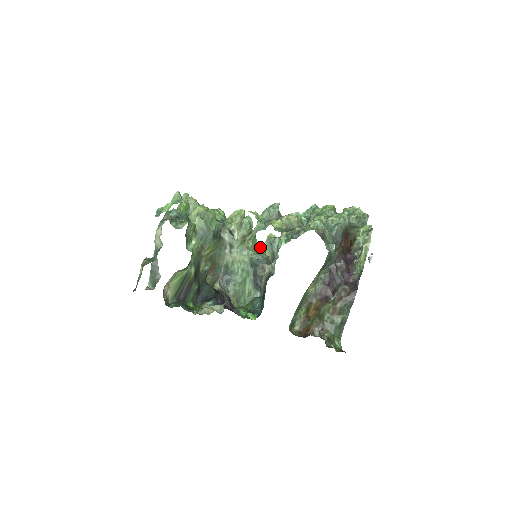
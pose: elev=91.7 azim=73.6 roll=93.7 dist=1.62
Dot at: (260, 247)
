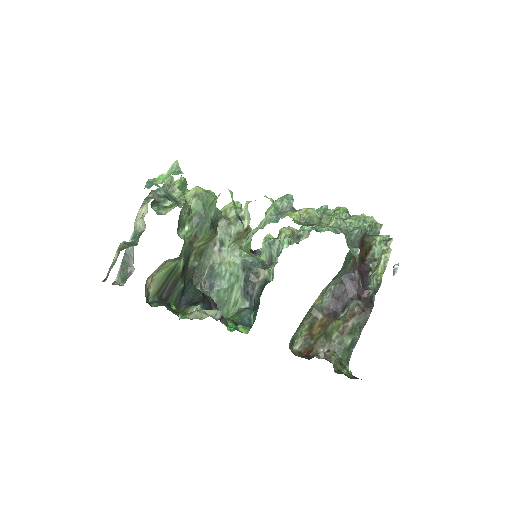
Dot at: (252, 250)
